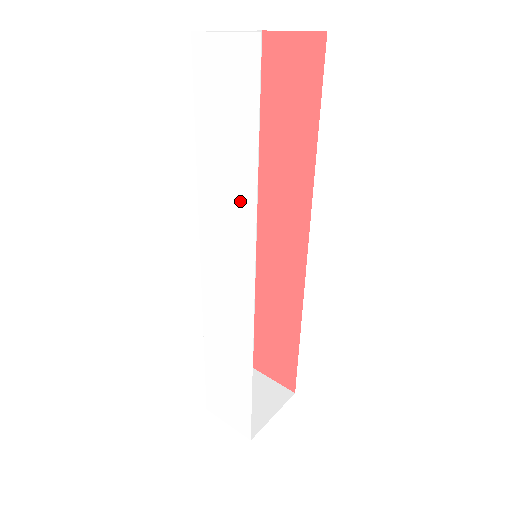
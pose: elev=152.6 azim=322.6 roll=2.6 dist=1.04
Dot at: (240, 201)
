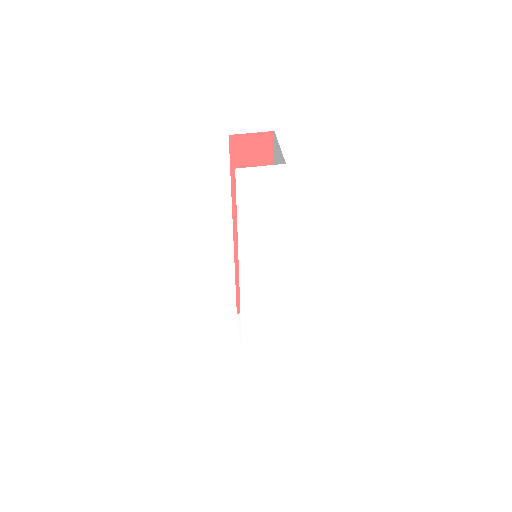
Dot at: (270, 238)
